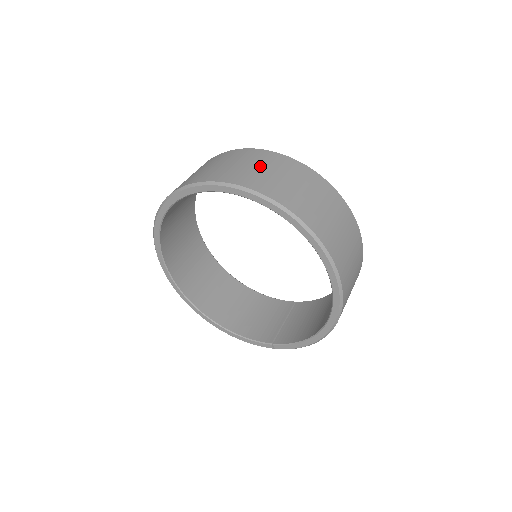
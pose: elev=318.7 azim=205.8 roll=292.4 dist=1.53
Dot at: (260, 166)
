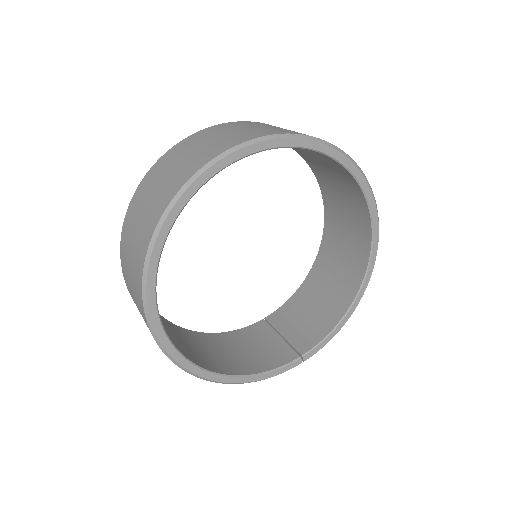
Dot at: (270, 126)
